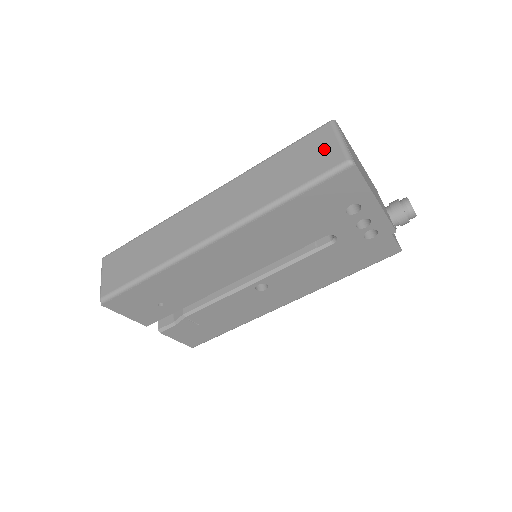
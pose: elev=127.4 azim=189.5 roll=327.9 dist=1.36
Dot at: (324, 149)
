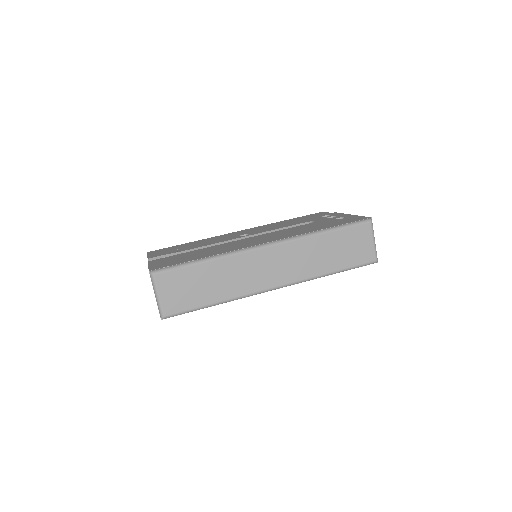
Dot at: (364, 245)
